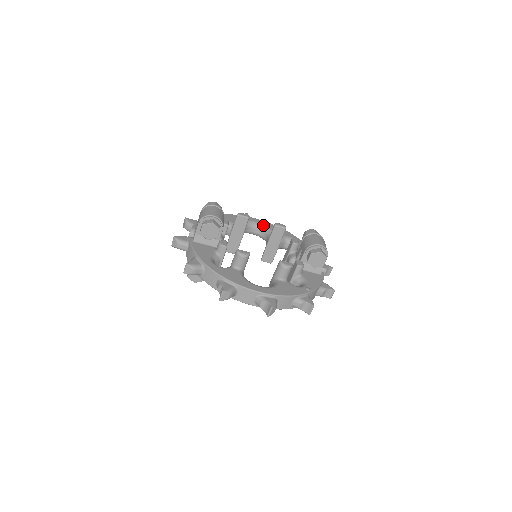
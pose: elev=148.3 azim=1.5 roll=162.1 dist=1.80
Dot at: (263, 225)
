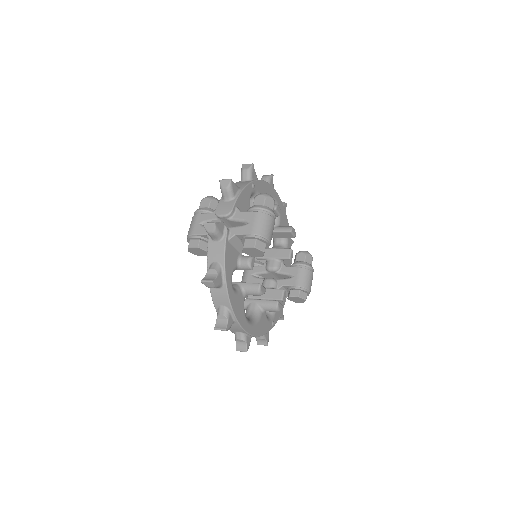
Dot at: occluded
